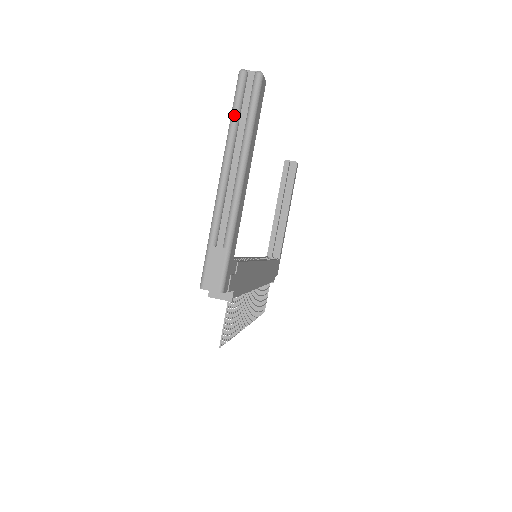
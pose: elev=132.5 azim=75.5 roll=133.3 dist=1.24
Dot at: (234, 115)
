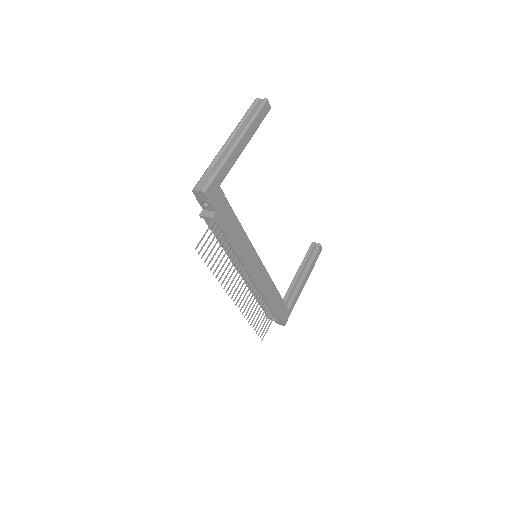
Dot at: (245, 114)
